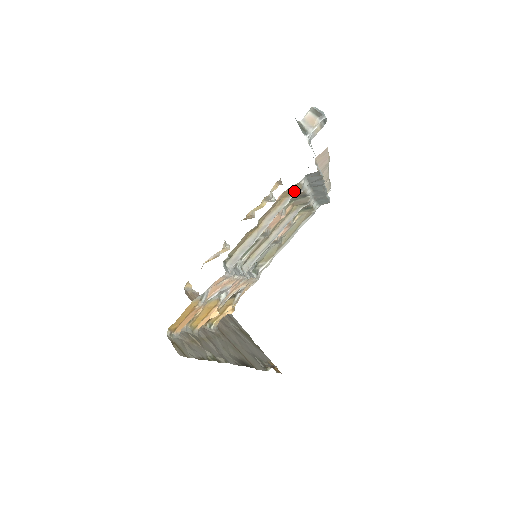
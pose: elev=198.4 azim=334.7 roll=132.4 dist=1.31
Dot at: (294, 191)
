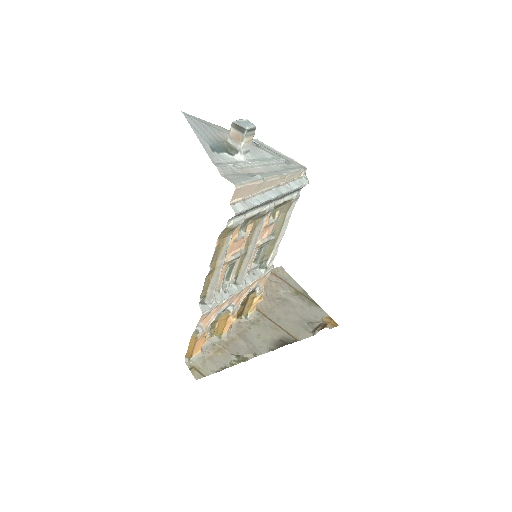
Dot at: (229, 231)
